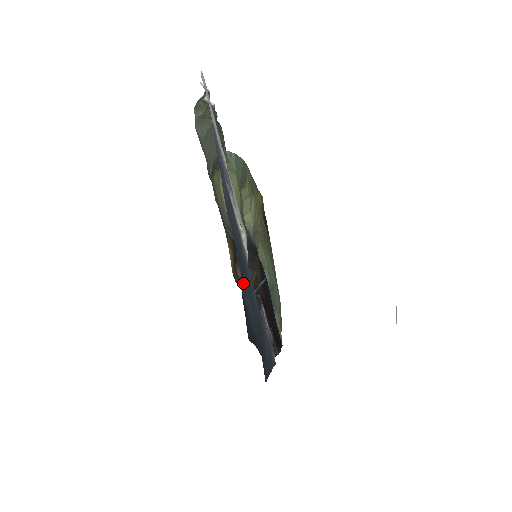
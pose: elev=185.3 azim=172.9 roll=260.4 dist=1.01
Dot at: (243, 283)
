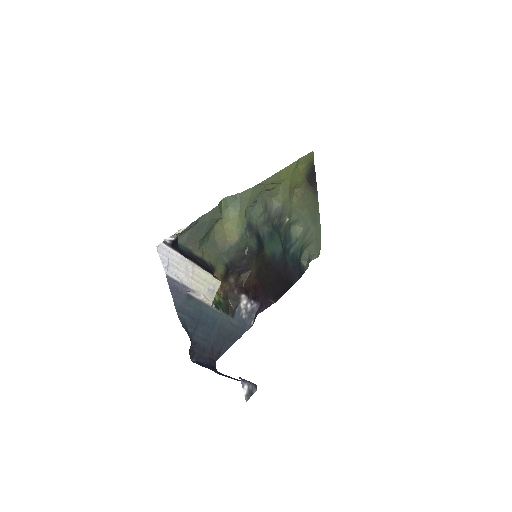
Dot at: (195, 332)
